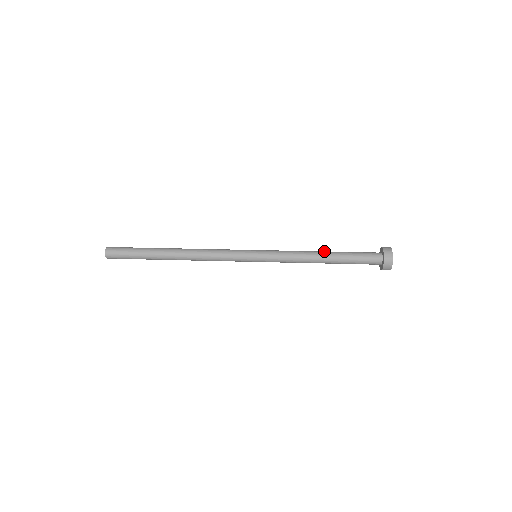
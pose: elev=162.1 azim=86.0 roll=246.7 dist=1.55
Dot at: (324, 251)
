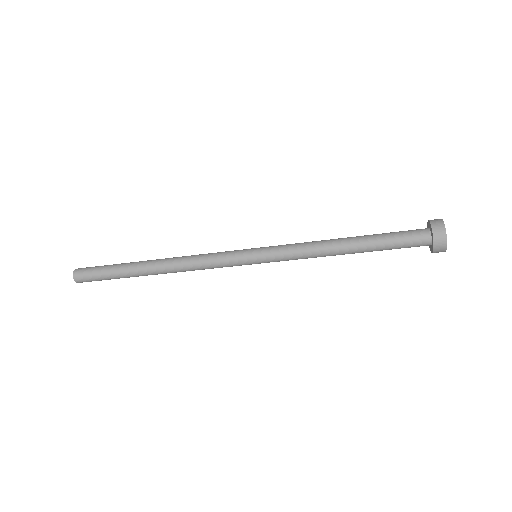
Dot at: occluded
